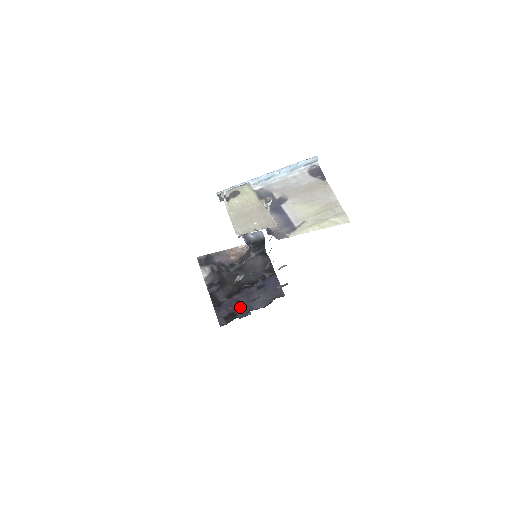
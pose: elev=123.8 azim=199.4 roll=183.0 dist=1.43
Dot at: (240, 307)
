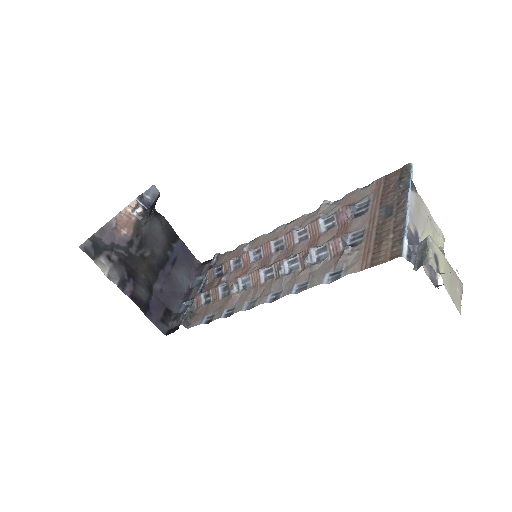
Dot at: (170, 298)
